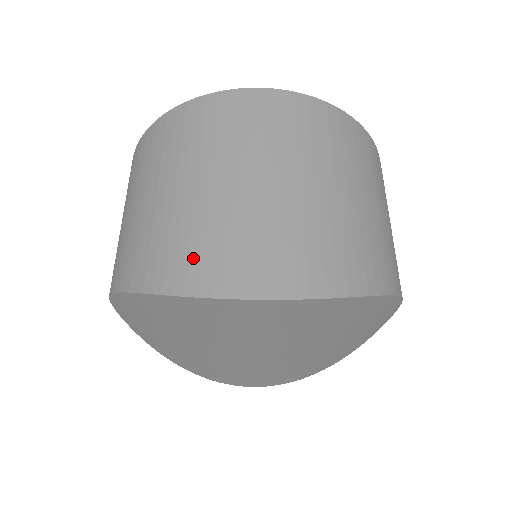
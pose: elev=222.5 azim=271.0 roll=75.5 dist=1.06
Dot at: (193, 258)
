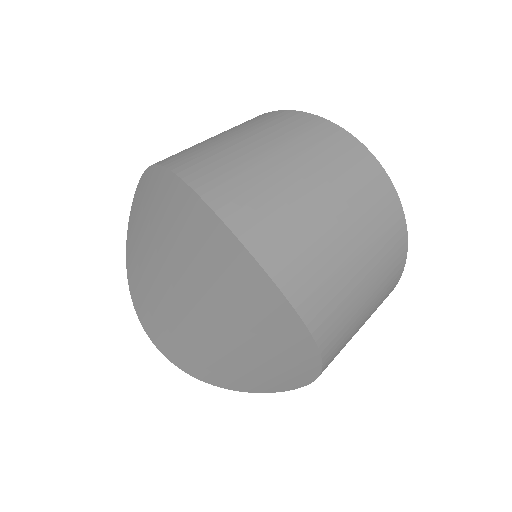
Dot at: (229, 184)
